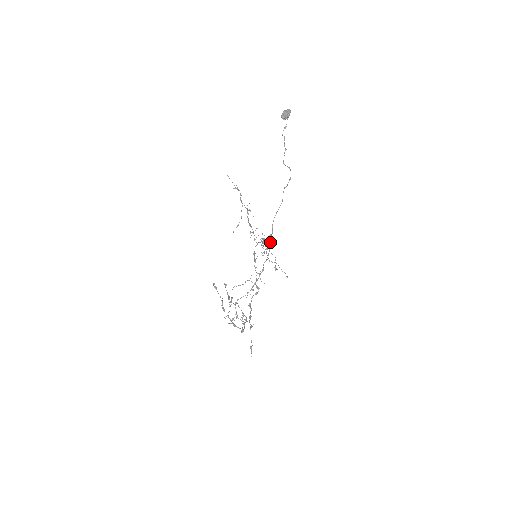
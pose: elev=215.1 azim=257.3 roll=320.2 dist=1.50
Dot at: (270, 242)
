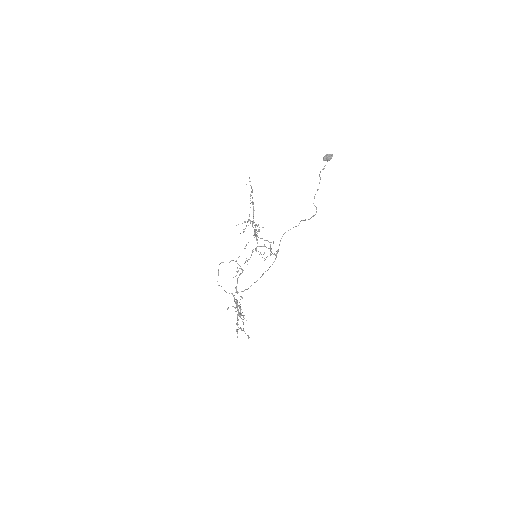
Dot at: occluded
